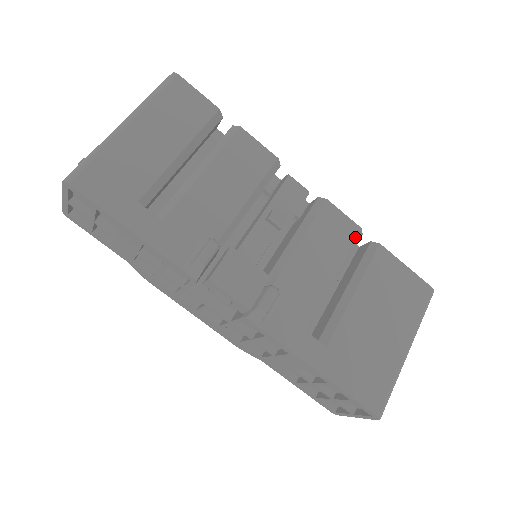
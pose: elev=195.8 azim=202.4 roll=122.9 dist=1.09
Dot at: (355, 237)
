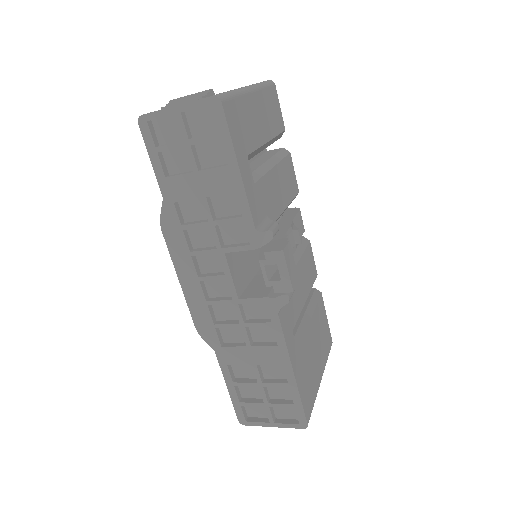
Dot at: (315, 279)
